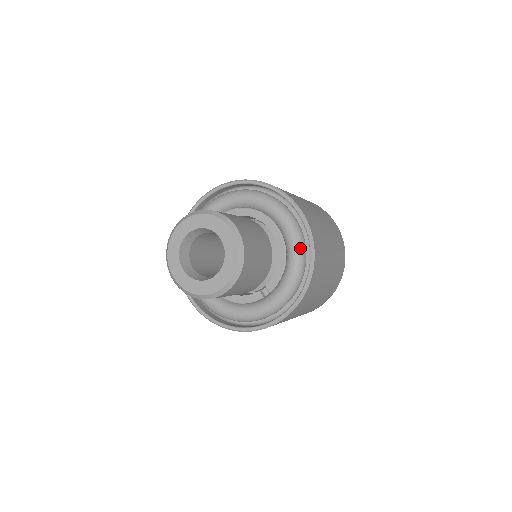
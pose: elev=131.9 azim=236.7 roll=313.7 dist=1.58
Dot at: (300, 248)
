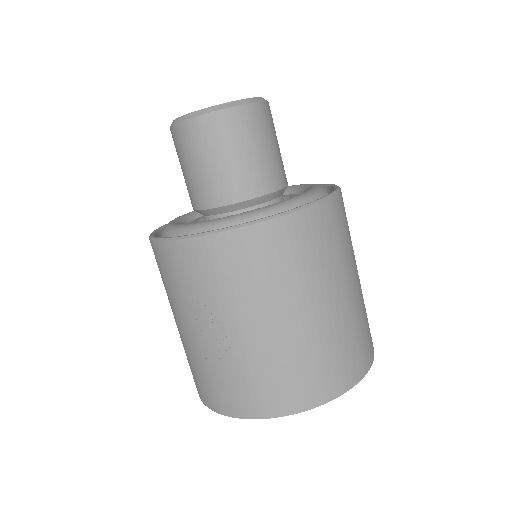
Dot at: (322, 186)
